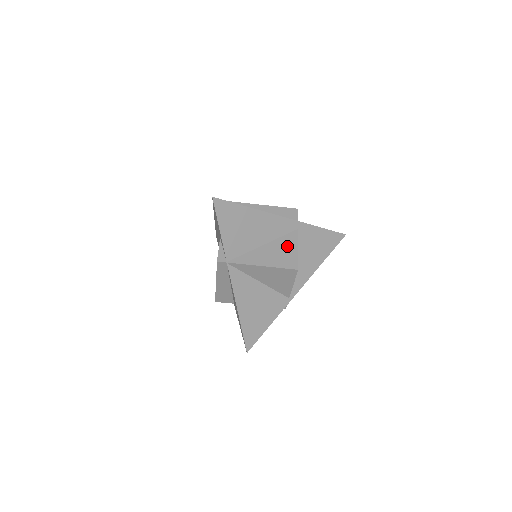
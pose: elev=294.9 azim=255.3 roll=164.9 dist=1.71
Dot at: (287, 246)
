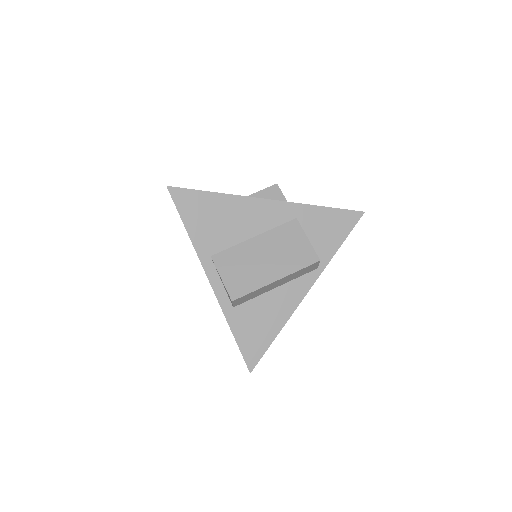
Dot at: occluded
